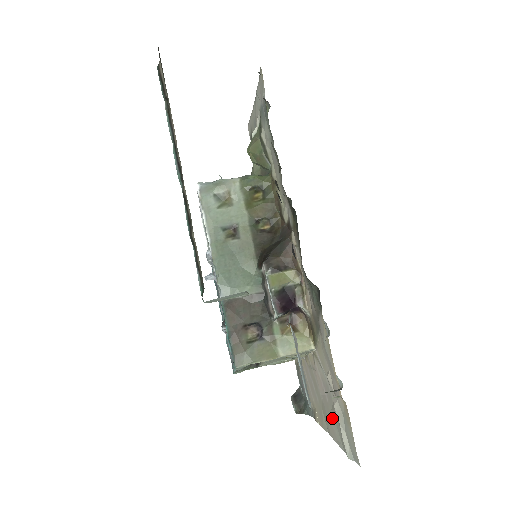
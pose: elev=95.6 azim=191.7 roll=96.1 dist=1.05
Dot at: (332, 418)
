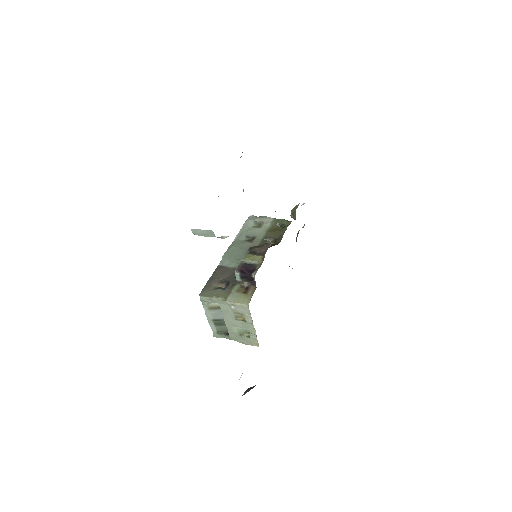
Dot at: occluded
